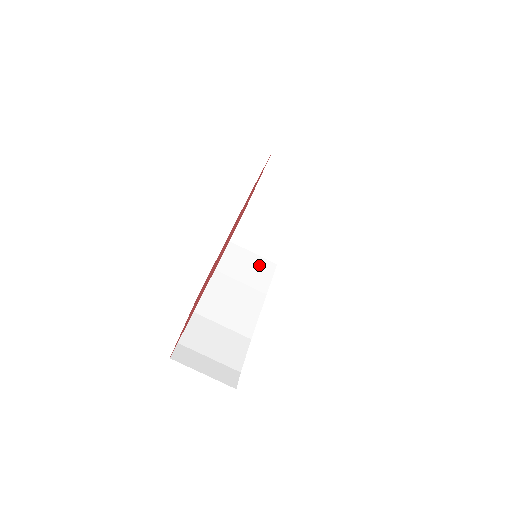
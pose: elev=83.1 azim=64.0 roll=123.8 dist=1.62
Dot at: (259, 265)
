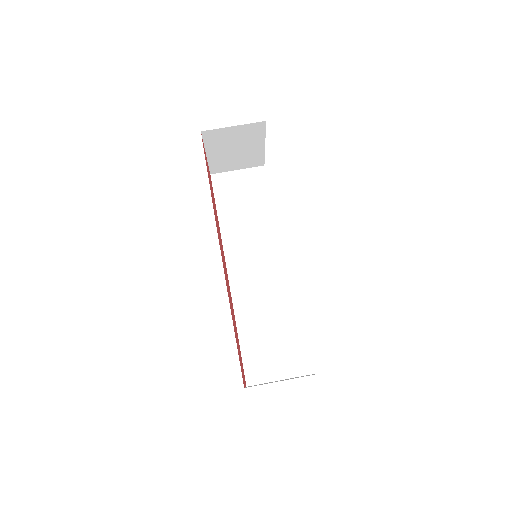
Dot at: (258, 225)
